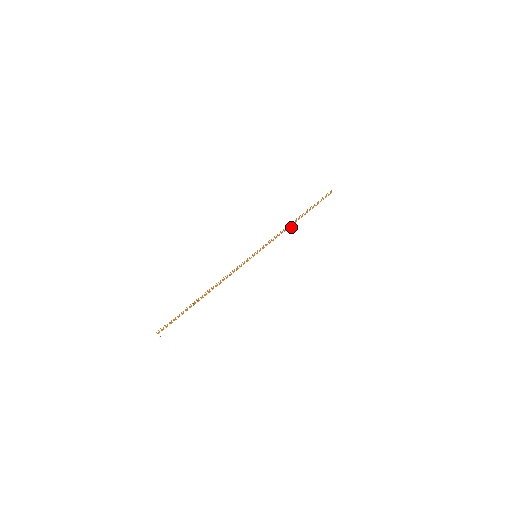
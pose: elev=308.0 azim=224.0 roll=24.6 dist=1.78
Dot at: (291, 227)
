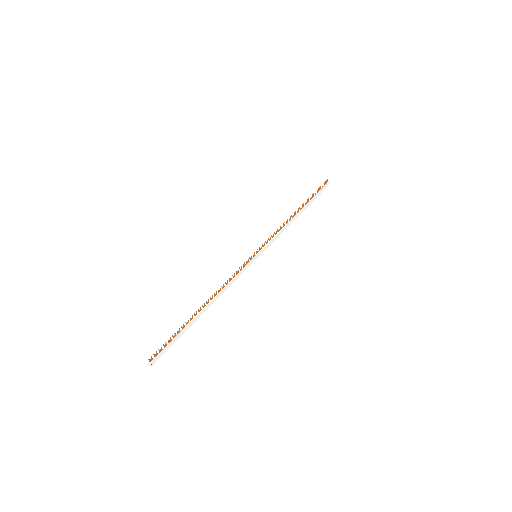
Dot at: (290, 221)
